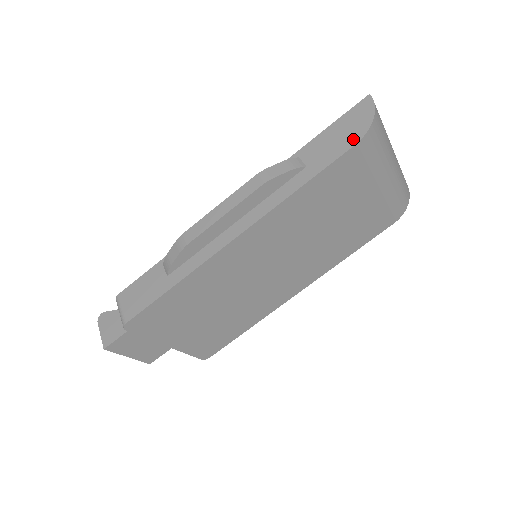
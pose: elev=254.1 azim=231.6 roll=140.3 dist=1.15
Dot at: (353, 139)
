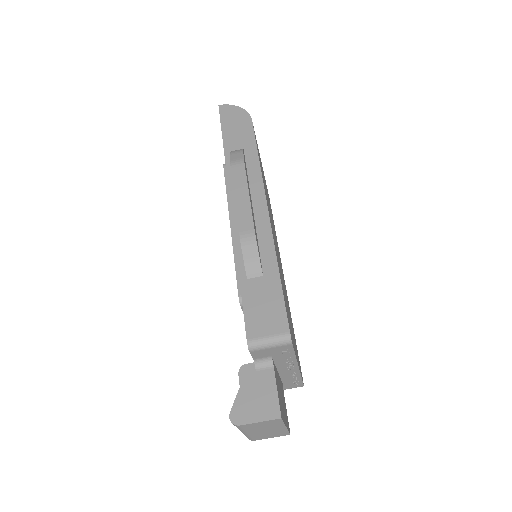
Dot at: (246, 120)
